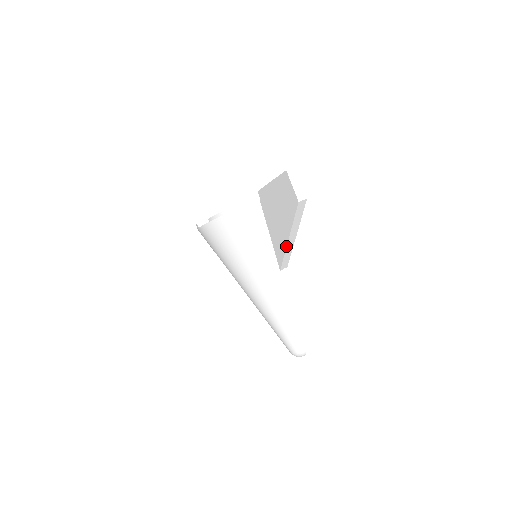
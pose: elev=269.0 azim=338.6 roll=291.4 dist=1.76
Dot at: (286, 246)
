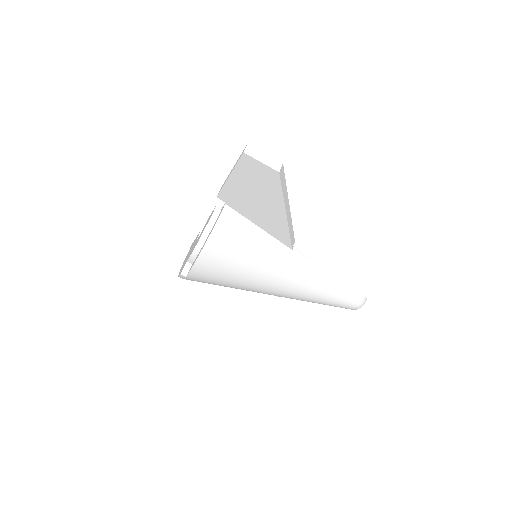
Dot at: (287, 223)
